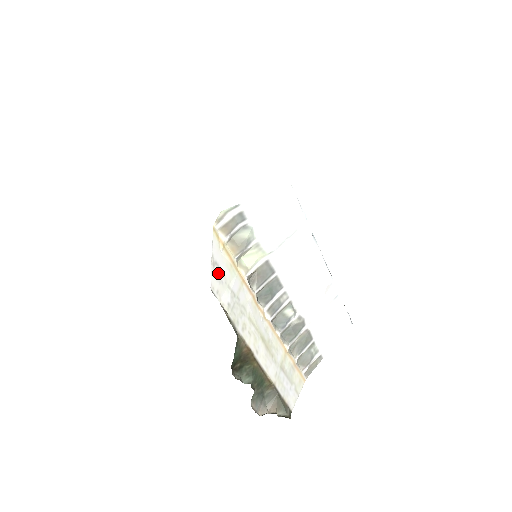
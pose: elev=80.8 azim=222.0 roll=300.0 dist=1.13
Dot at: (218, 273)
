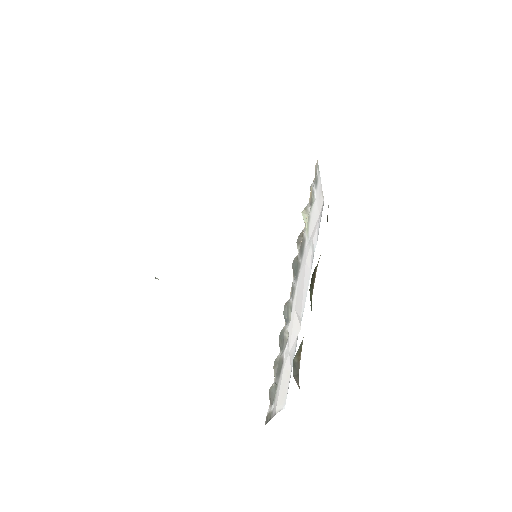
Dot at: occluded
